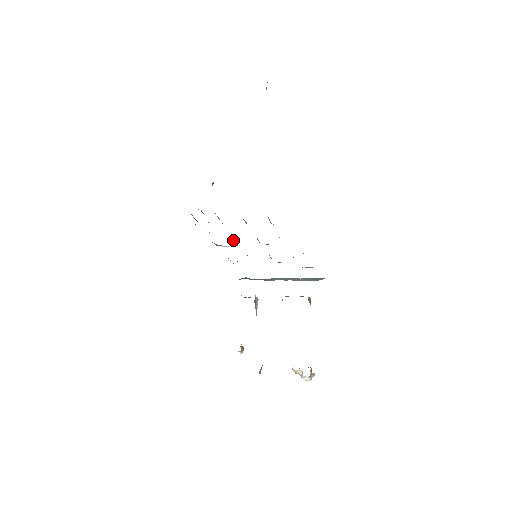
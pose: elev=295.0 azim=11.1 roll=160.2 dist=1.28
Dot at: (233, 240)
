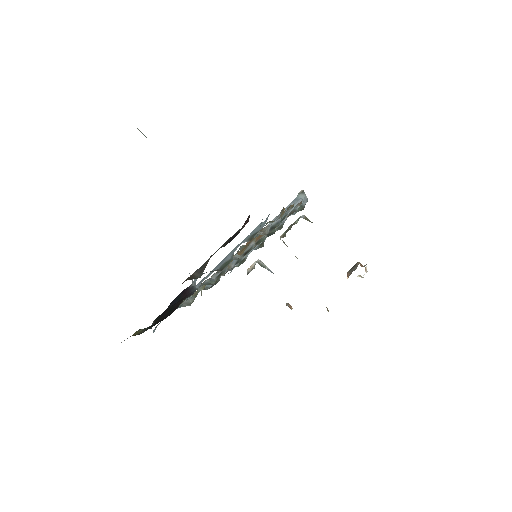
Dot at: occluded
